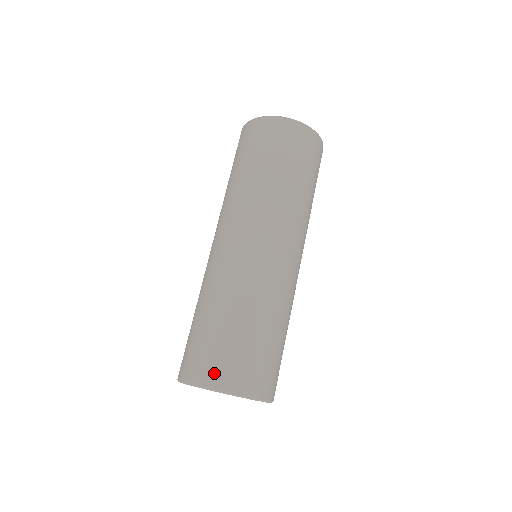
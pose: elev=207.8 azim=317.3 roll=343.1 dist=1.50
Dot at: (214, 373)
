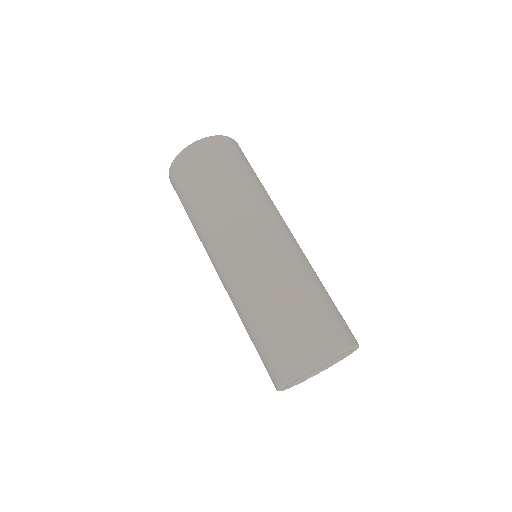
Dot at: (302, 355)
